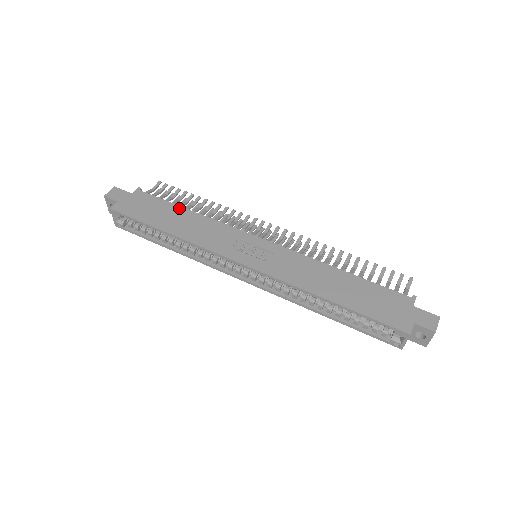
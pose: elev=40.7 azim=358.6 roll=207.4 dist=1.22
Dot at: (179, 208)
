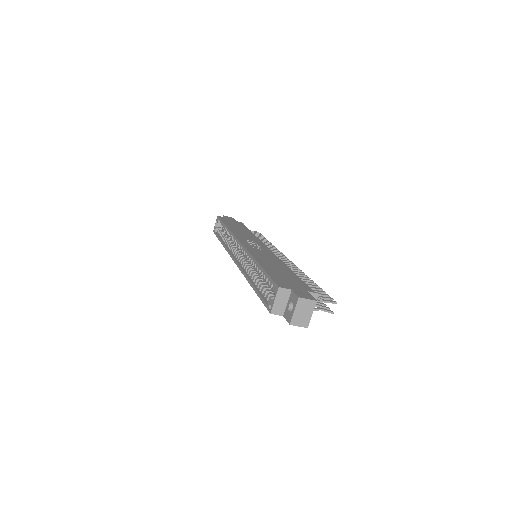
Dot at: (248, 230)
